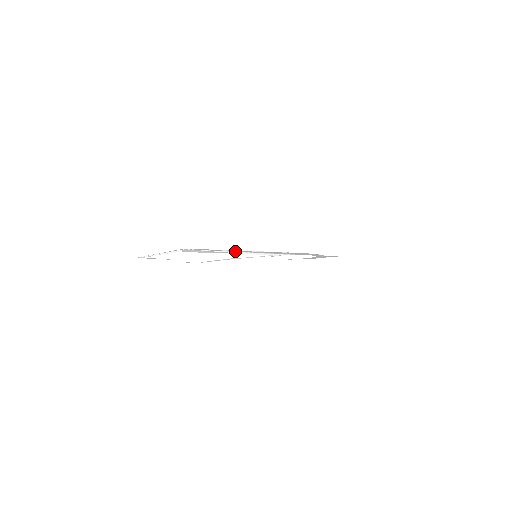
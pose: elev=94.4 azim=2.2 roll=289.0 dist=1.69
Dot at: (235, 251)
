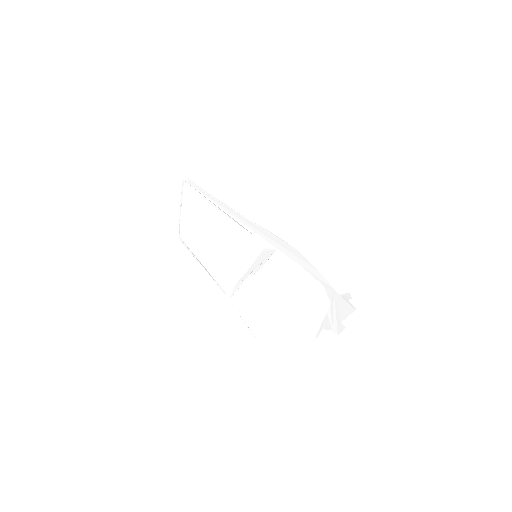
Dot at: (223, 208)
